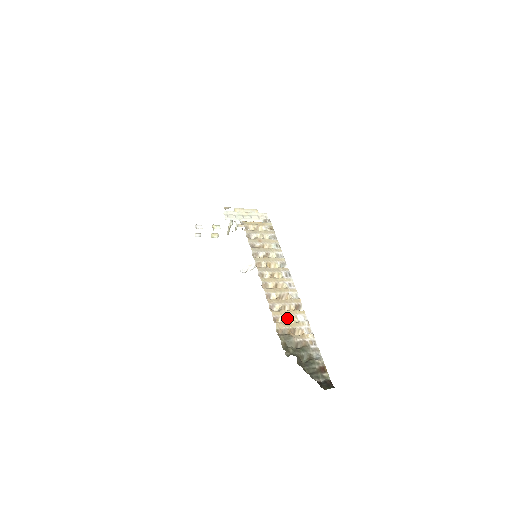
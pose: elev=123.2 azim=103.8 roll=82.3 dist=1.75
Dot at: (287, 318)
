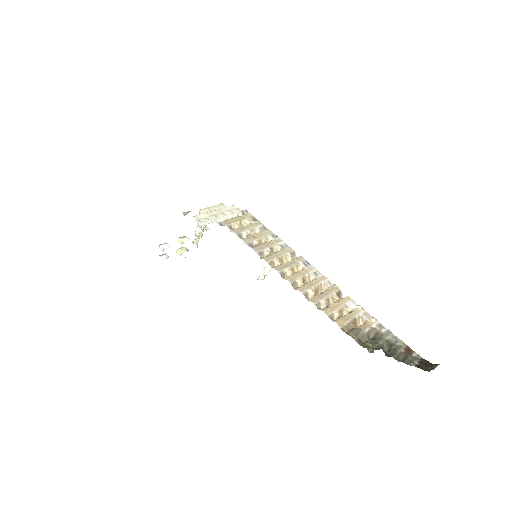
Dot at: (340, 311)
